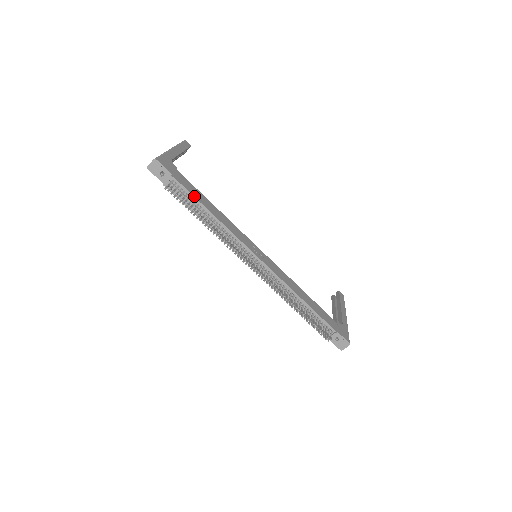
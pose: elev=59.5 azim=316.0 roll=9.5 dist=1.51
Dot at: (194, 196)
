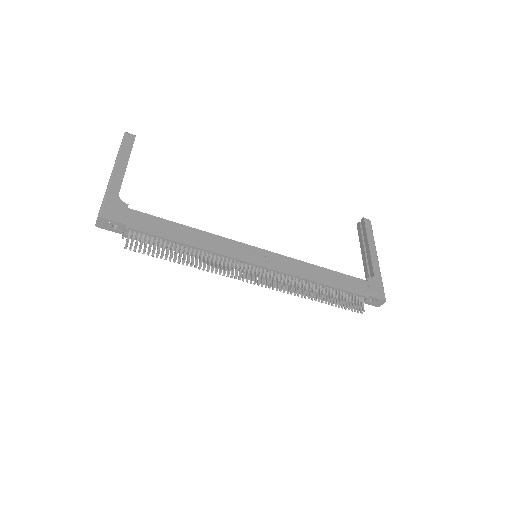
Dot at: (161, 236)
